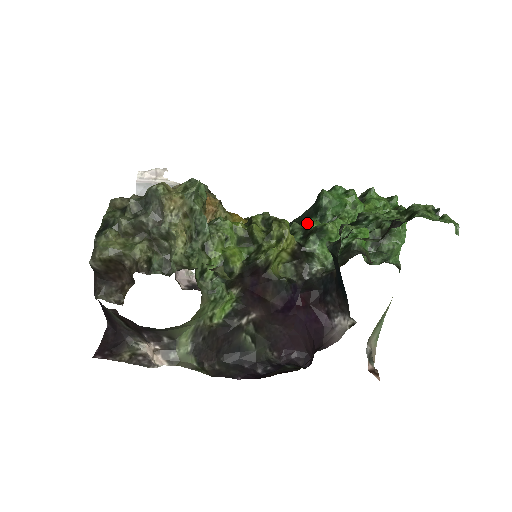
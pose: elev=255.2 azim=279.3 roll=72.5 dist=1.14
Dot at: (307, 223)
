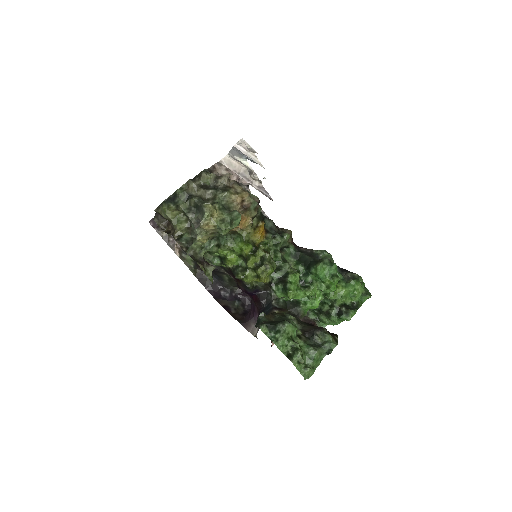
Dot at: (290, 273)
